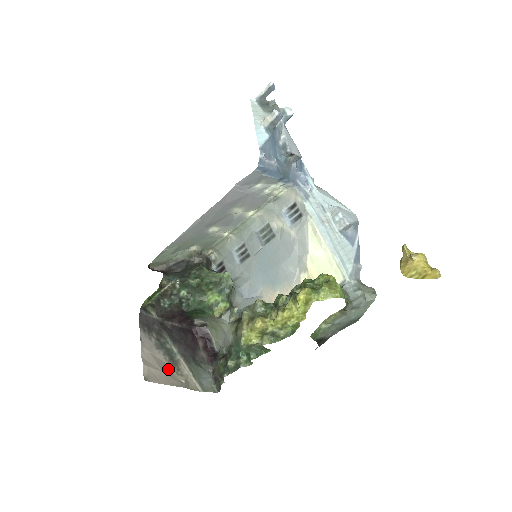
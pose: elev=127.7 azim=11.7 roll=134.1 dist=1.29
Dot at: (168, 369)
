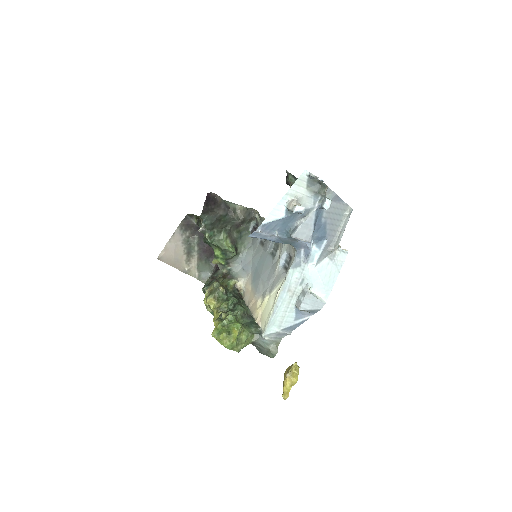
Dot at: (181, 258)
